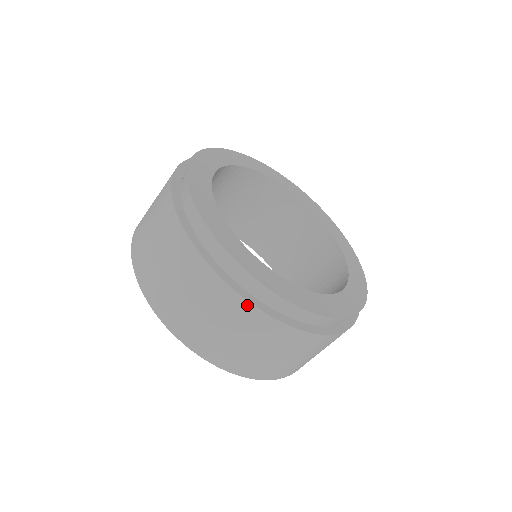
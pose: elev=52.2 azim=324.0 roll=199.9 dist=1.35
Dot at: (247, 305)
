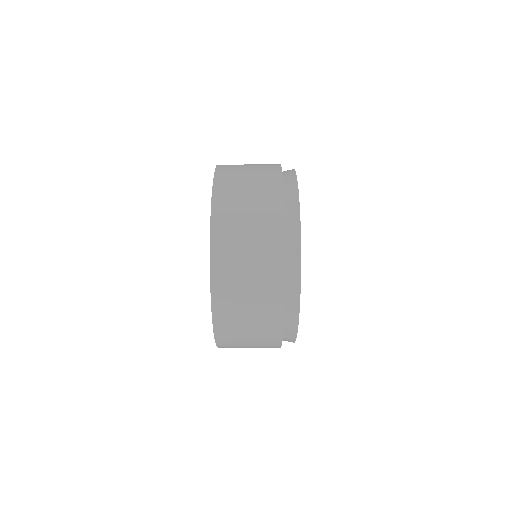
Dot at: occluded
